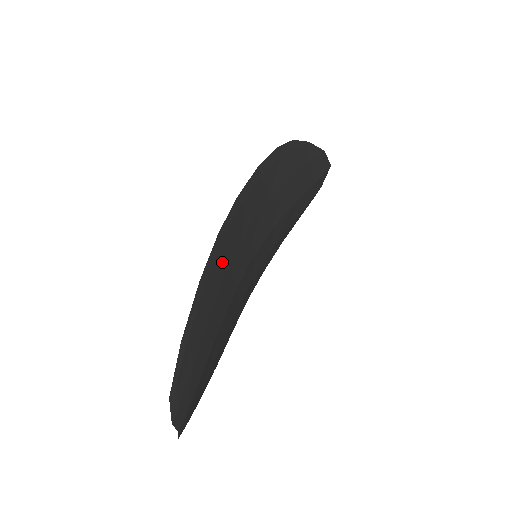
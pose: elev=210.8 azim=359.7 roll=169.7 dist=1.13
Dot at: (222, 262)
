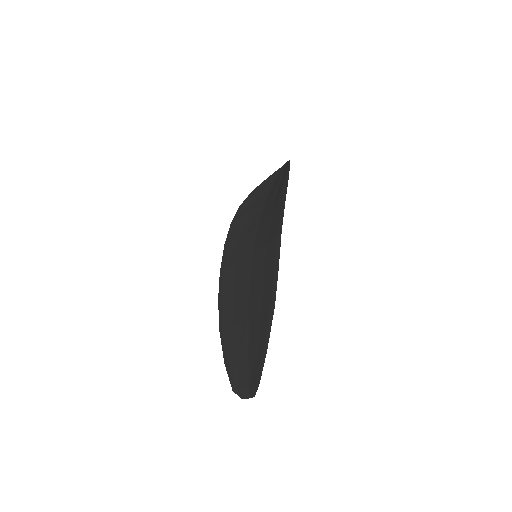
Dot at: (270, 282)
